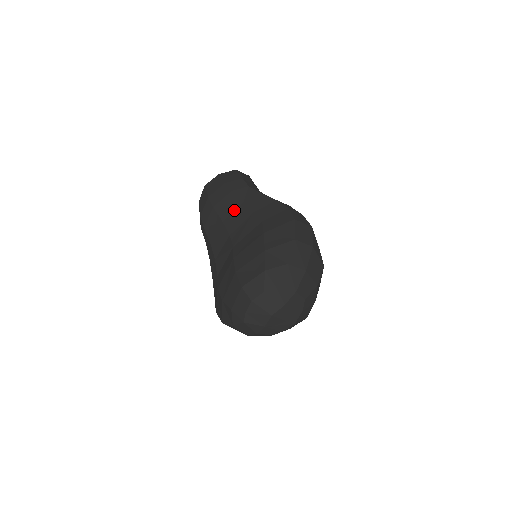
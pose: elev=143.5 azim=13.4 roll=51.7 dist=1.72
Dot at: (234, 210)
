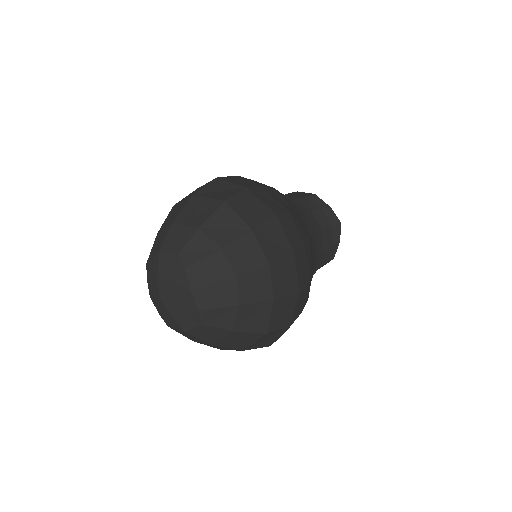
Dot at: occluded
